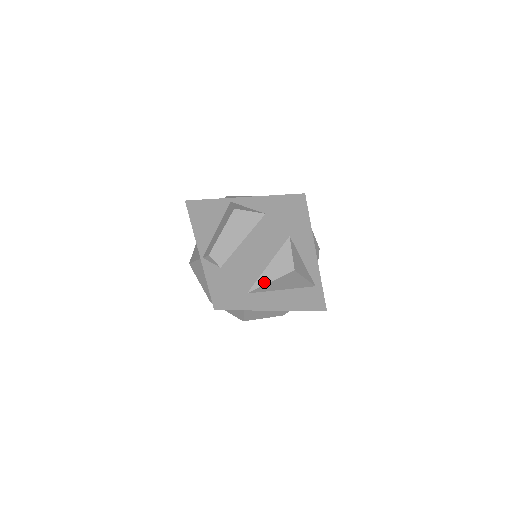
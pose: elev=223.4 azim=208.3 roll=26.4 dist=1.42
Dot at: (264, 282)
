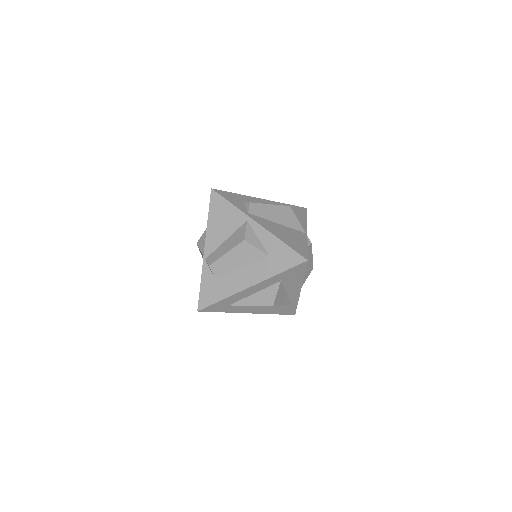
Dot at: (245, 304)
